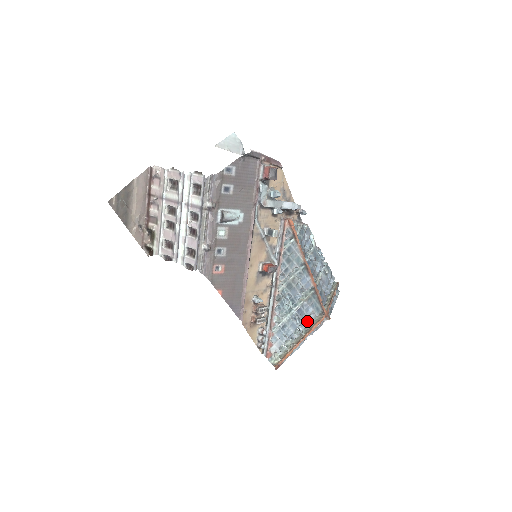
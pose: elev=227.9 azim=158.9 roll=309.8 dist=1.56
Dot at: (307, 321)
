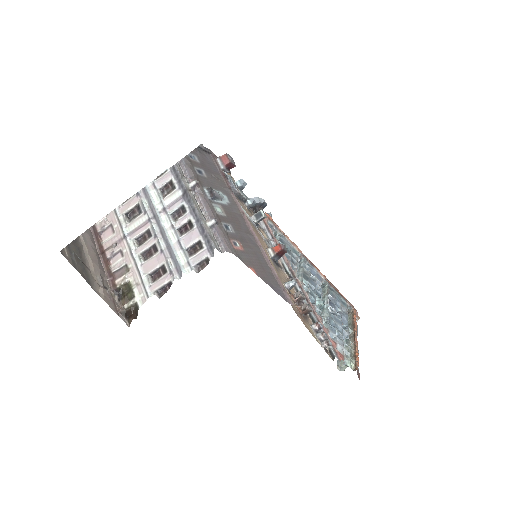
Dot at: (344, 315)
